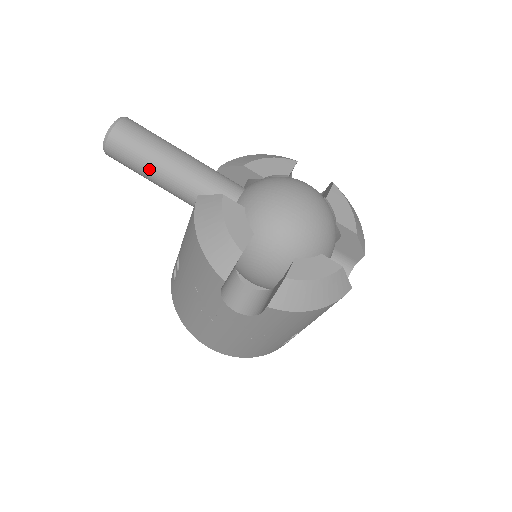
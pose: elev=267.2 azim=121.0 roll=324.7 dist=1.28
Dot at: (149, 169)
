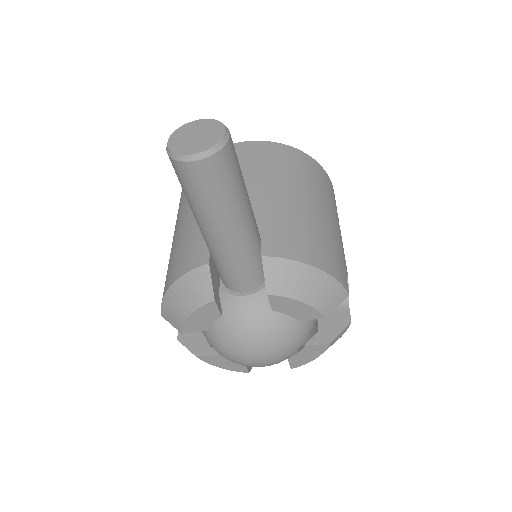
Dot at: (191, 208)
